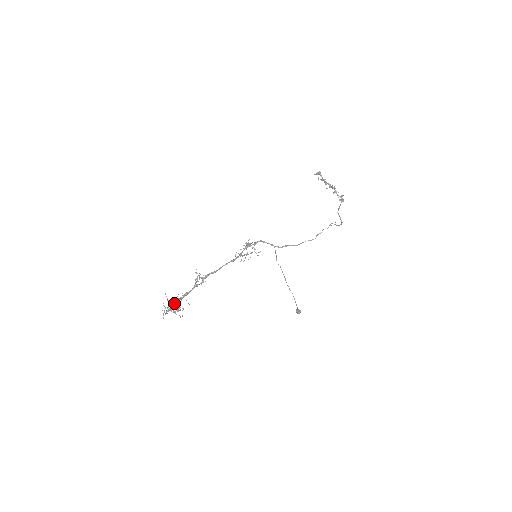
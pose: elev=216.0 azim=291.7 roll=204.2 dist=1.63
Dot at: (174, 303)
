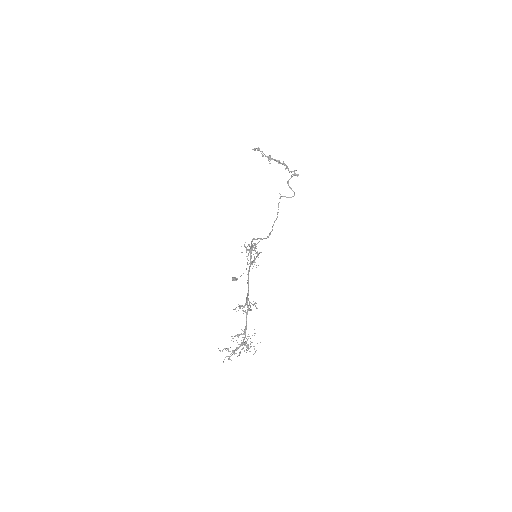
Dot at: (242, 343)
